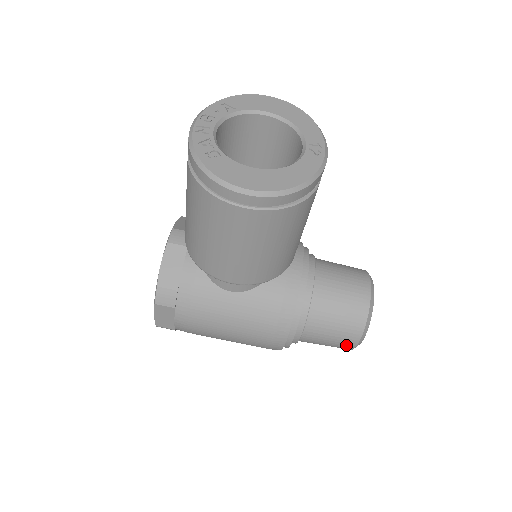
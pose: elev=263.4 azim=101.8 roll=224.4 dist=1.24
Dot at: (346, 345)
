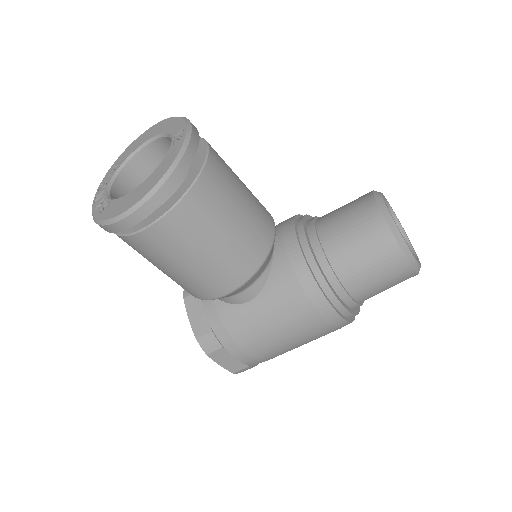
Dot at: (401, 272)
